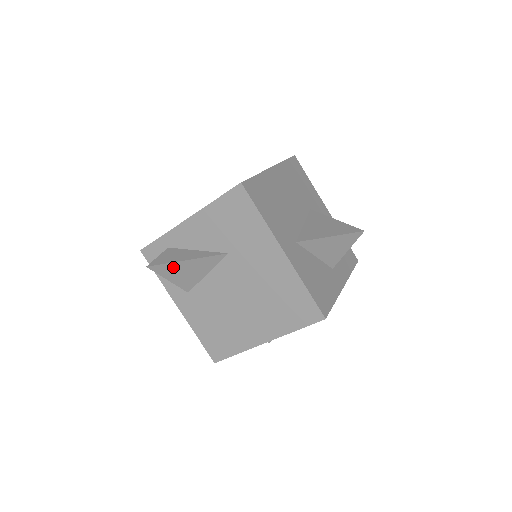
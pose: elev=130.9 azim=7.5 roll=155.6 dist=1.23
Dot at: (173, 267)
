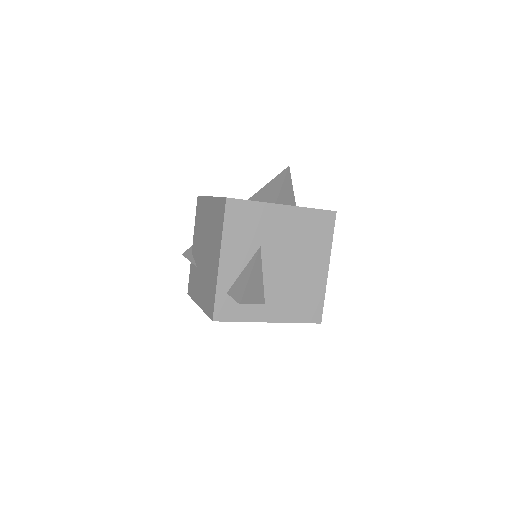
Dot at: (249, 289)
